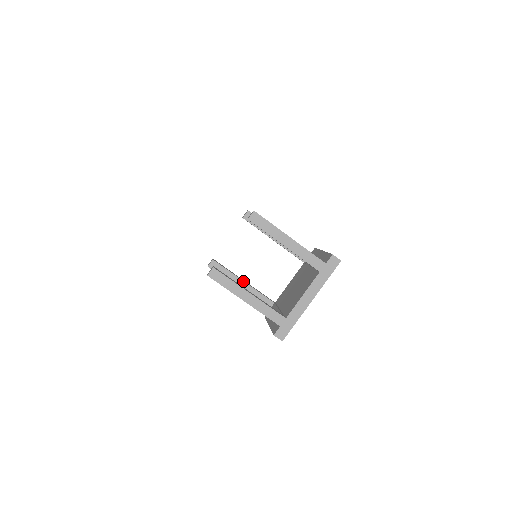
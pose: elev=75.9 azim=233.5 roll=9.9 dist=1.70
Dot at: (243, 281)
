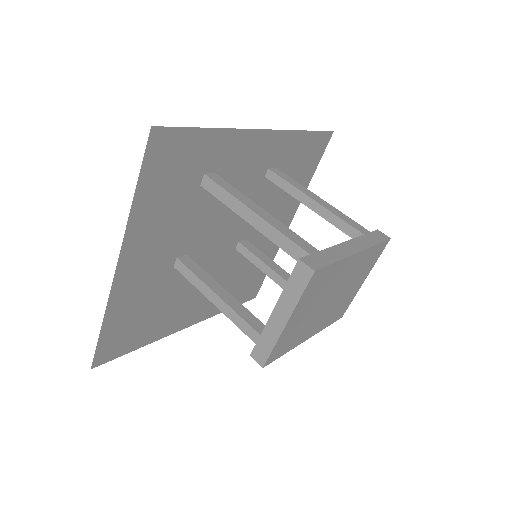
Dot at: (226, 290)
